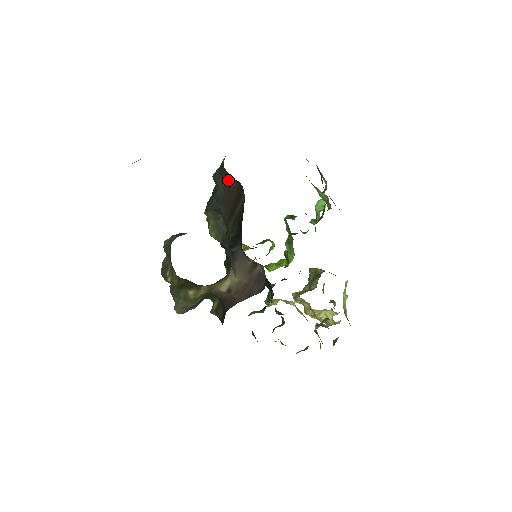
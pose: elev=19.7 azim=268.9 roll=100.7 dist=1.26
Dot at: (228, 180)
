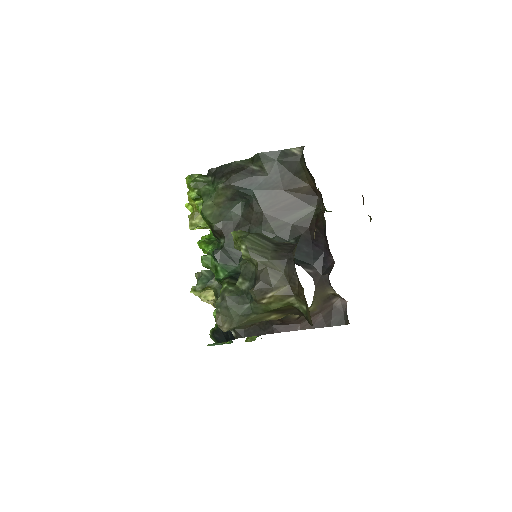
Dot at: (293, 176)
